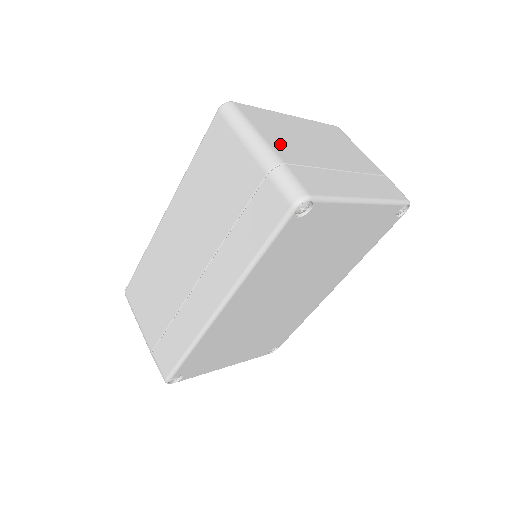
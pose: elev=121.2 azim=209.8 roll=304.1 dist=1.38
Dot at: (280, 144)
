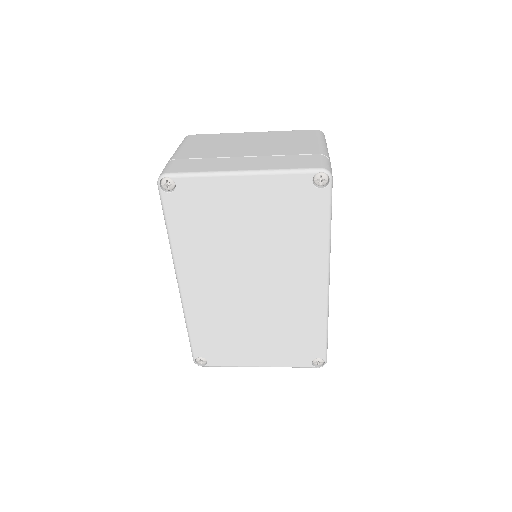
Dot at: (193, 150)
